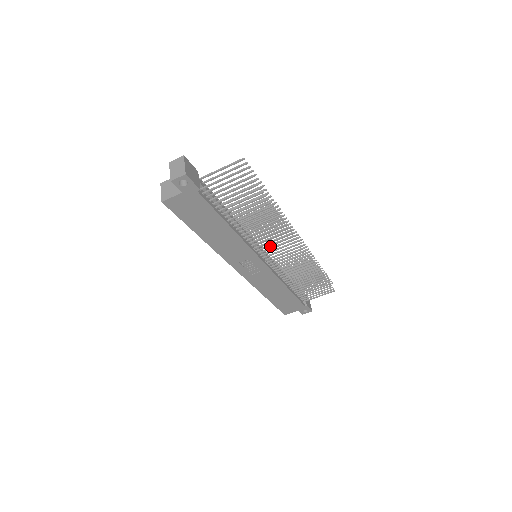
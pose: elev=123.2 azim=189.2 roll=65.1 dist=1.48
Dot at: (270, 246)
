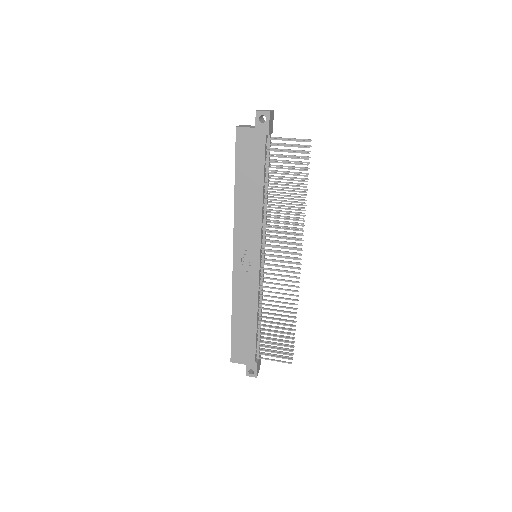
Dot at: (272, 256)
